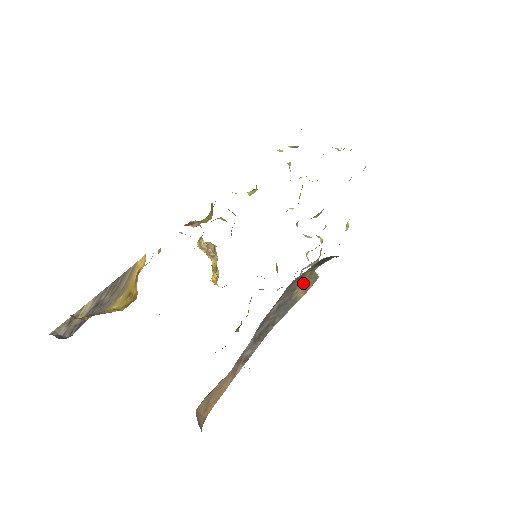
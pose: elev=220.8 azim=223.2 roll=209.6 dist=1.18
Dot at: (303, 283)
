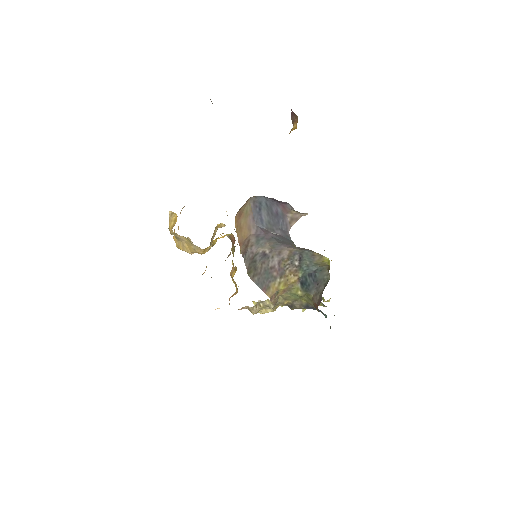
Dot at: (282, 284)
